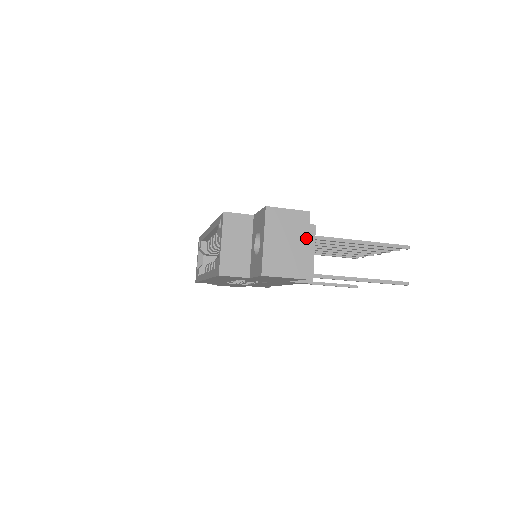
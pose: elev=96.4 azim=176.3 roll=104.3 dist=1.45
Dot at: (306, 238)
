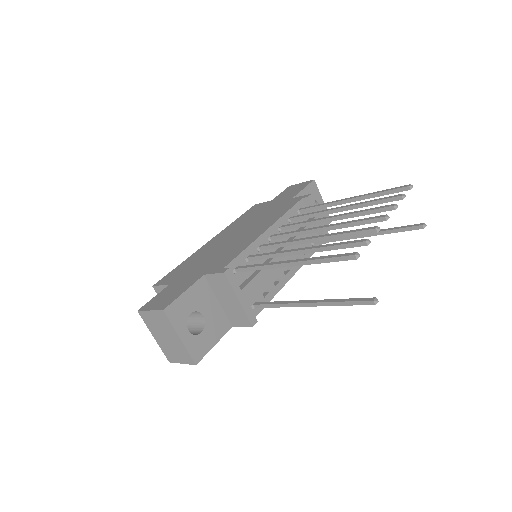
Dot at: (175, 333)
